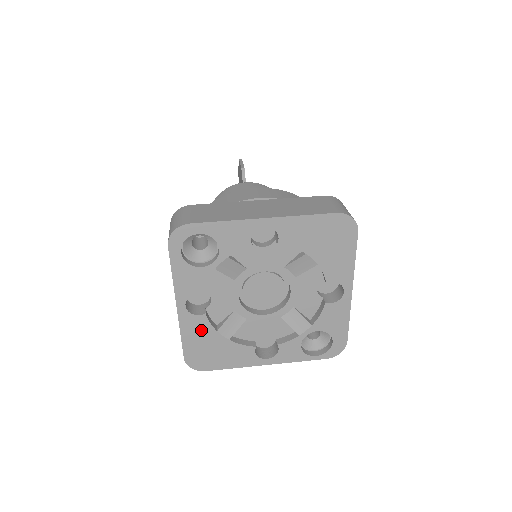
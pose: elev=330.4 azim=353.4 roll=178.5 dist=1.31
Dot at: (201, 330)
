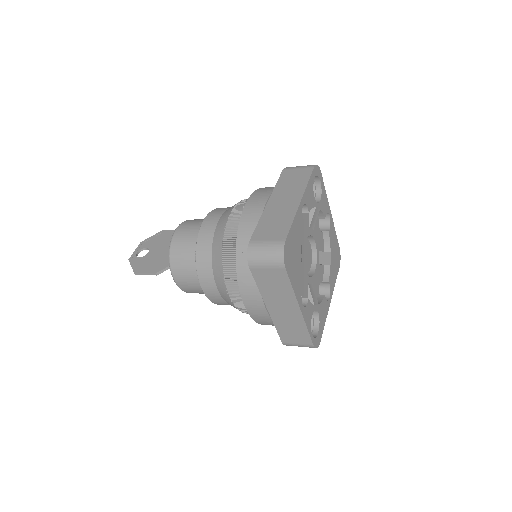
Dot at: (298, 233)
